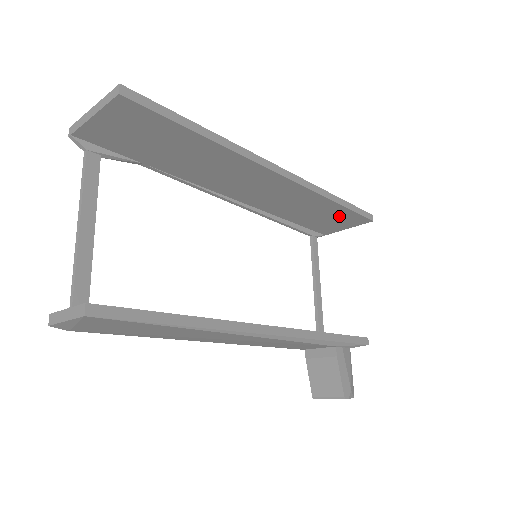
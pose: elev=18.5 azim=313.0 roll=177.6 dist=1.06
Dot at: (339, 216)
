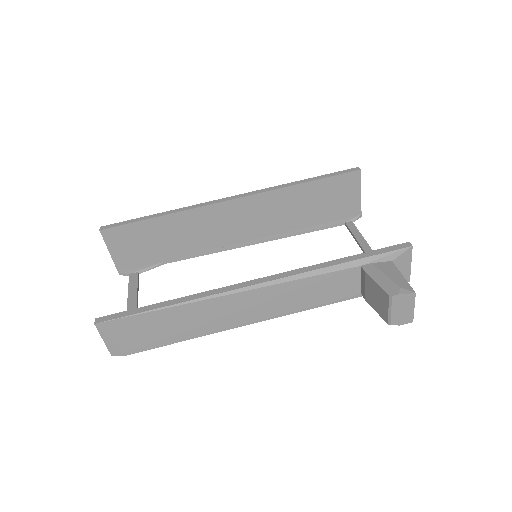
Dot at: (329, 190)
